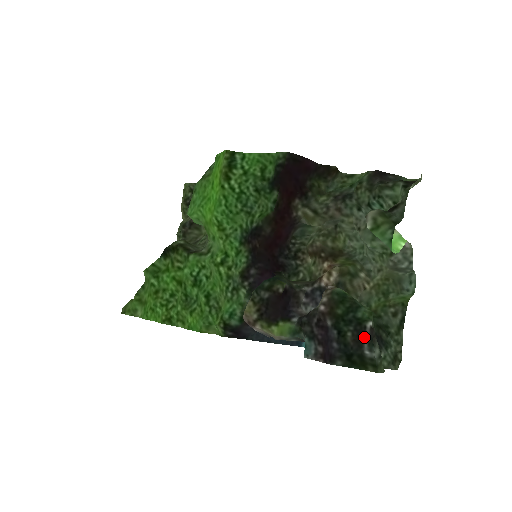
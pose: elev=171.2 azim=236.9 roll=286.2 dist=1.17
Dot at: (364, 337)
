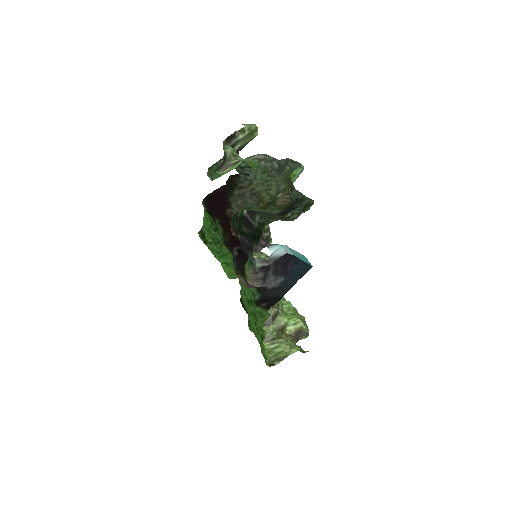
Dot at: (249, 221)
